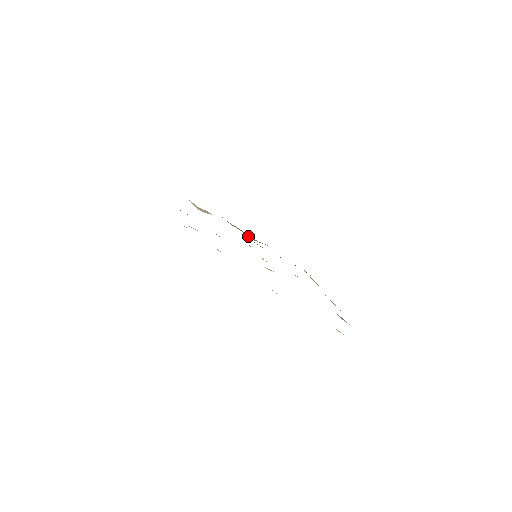
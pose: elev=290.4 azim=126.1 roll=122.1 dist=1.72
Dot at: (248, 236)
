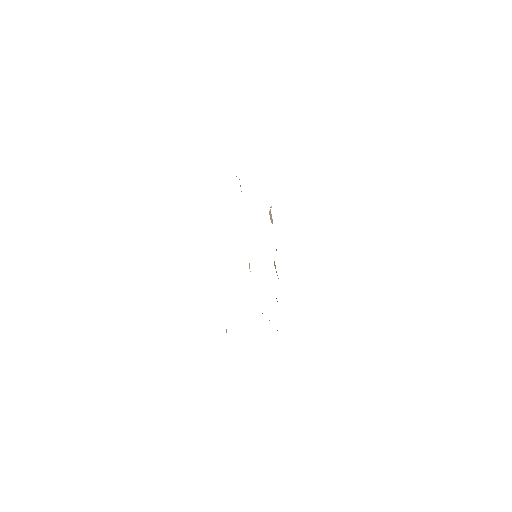
Dot at: occluded
